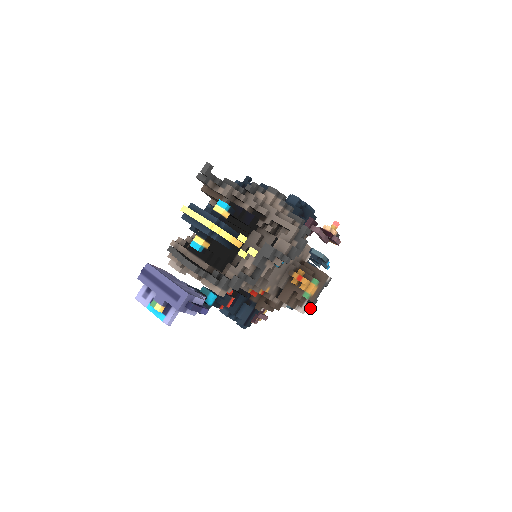
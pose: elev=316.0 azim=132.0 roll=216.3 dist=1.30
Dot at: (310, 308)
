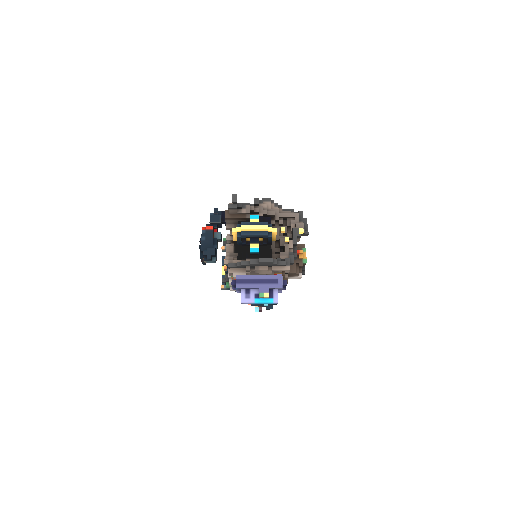
Dot at: (304, 272)
